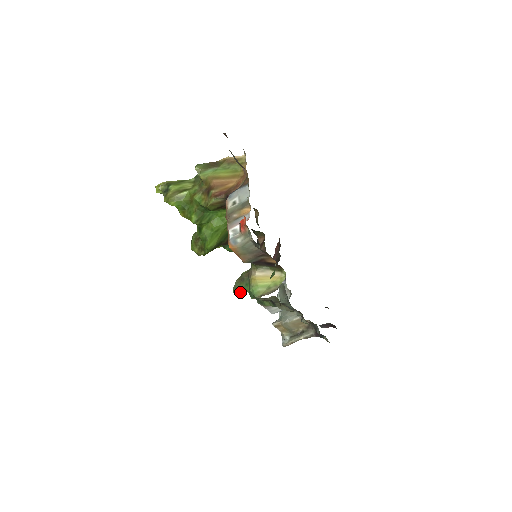
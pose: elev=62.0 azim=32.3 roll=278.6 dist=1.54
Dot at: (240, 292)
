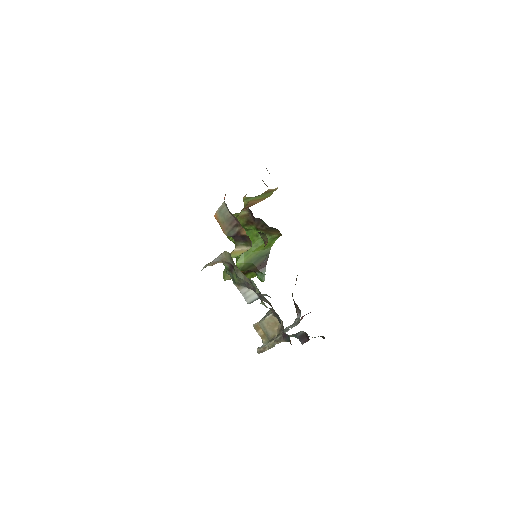
Dot at: (227, 276)
